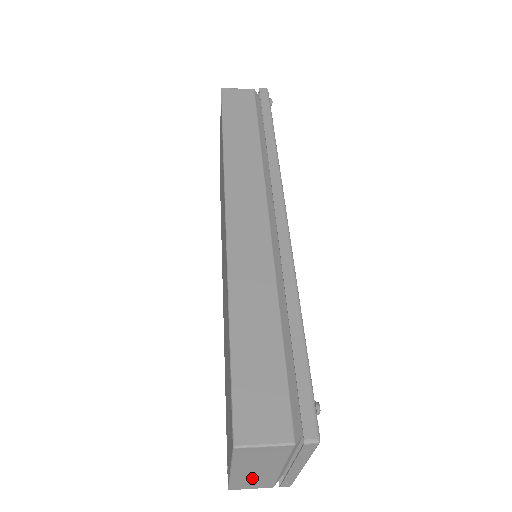
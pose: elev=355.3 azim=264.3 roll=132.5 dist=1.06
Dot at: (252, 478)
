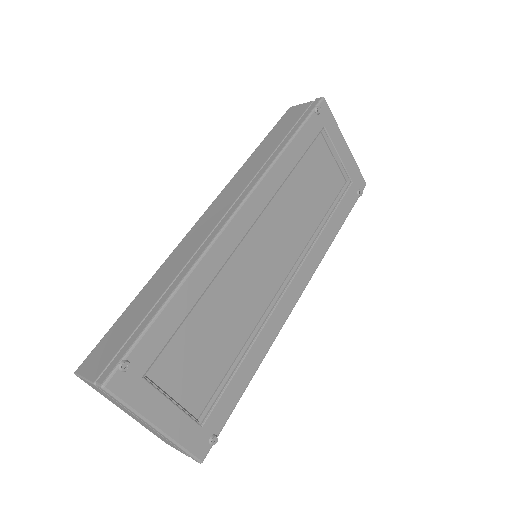
Dot at: (151, 430)
